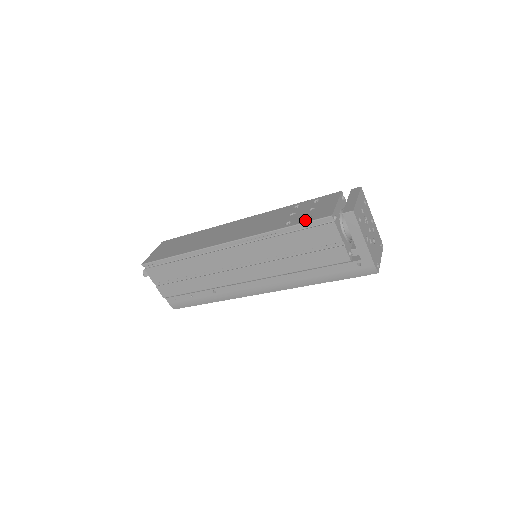
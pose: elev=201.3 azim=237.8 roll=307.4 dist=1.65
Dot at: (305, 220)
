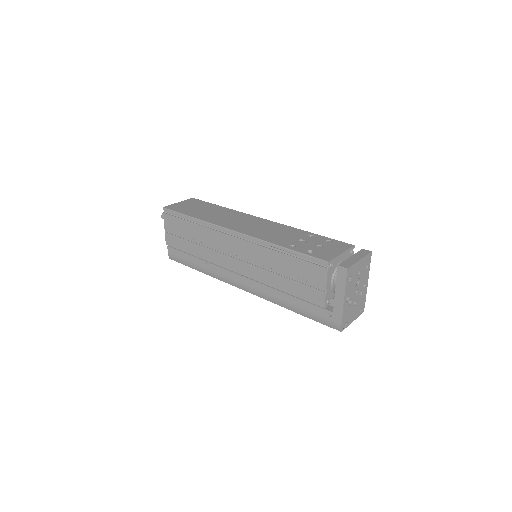
Dot at: (306, 252)
